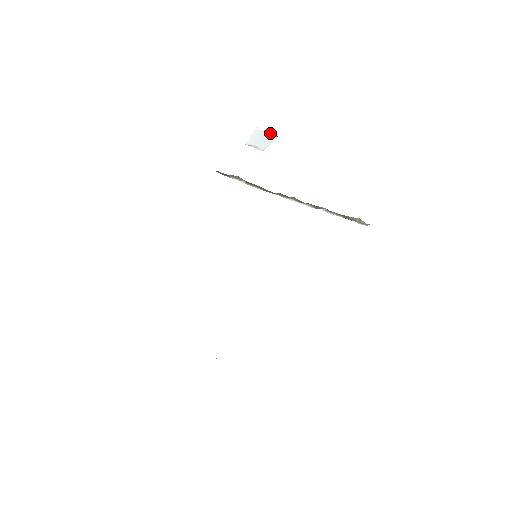
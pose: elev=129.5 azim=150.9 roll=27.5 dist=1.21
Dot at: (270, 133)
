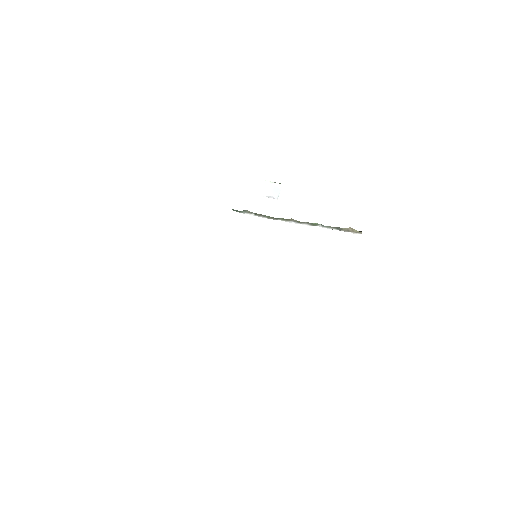
Dot at: (275, 182)
